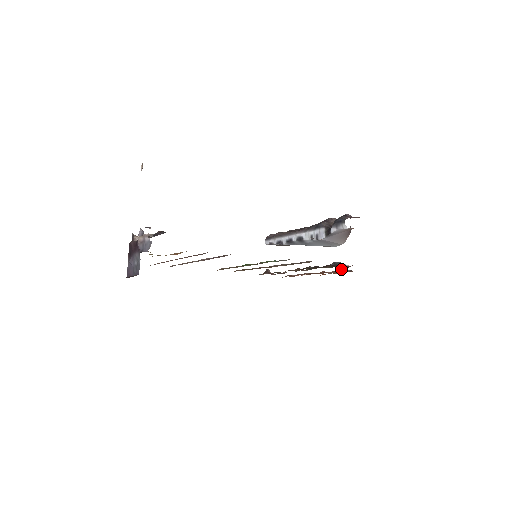
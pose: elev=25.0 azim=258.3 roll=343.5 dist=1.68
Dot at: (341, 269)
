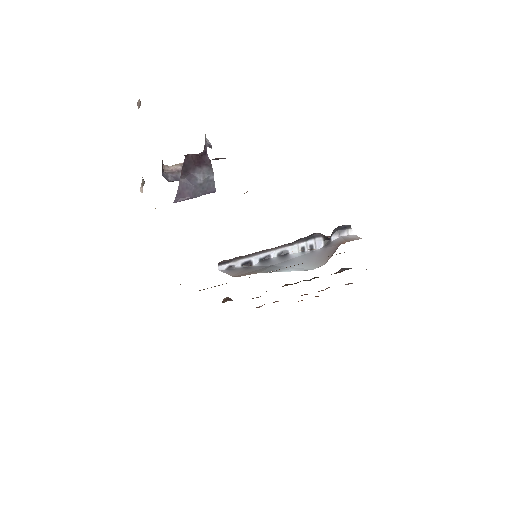
Dot at: occluded
